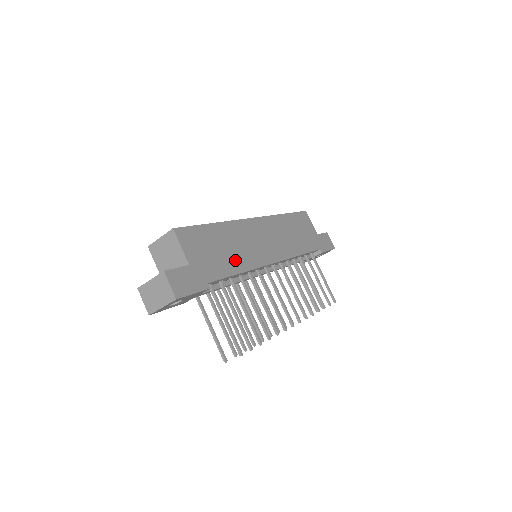
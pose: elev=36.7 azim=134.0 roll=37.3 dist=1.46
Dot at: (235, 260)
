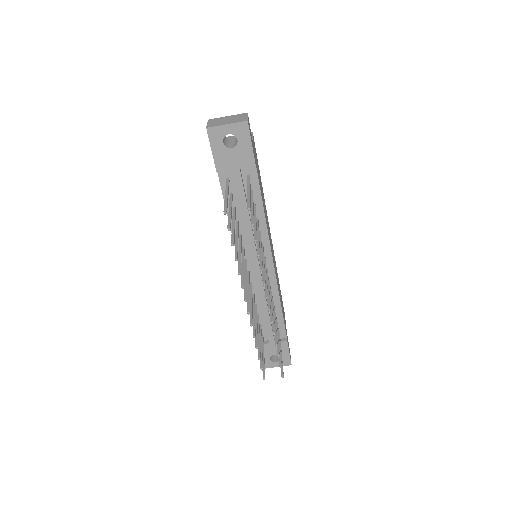
Dot at: occluded
